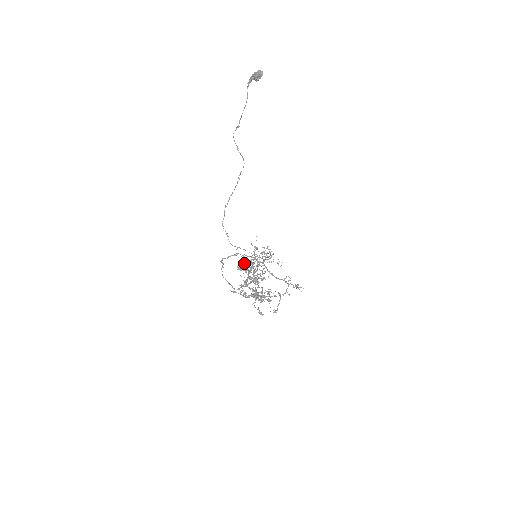
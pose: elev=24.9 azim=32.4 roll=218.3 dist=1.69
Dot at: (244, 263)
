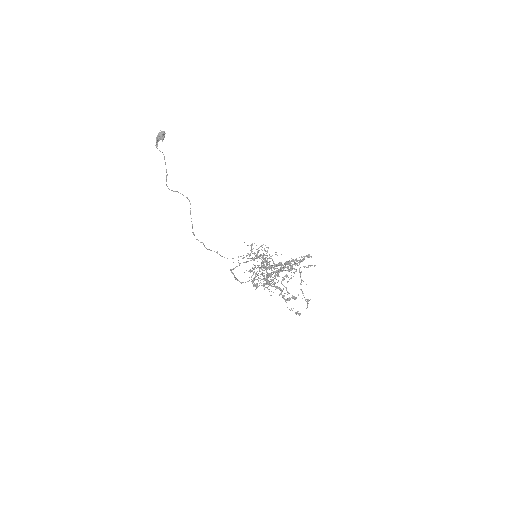
Dot at: occluded
